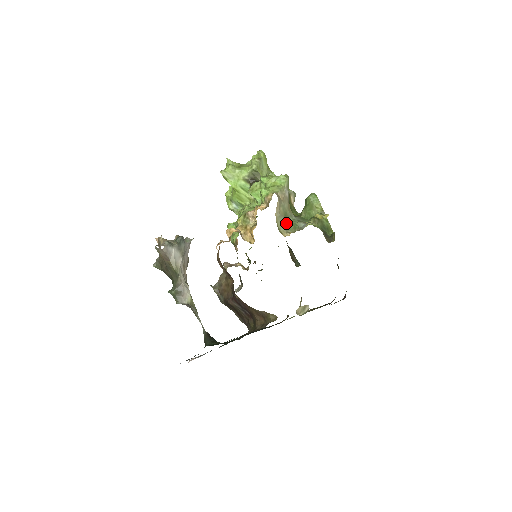
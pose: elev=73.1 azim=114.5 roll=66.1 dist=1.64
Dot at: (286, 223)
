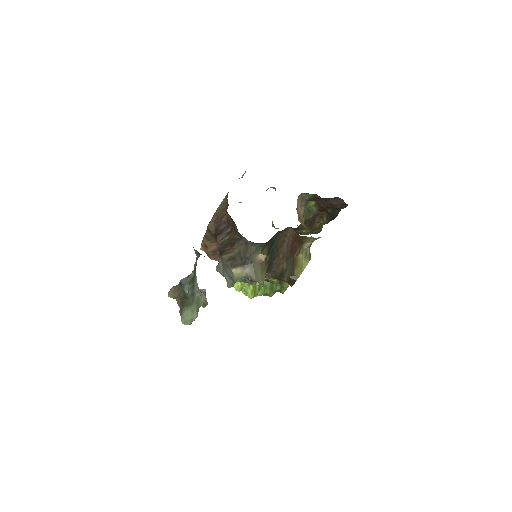
Dot at: occluded
